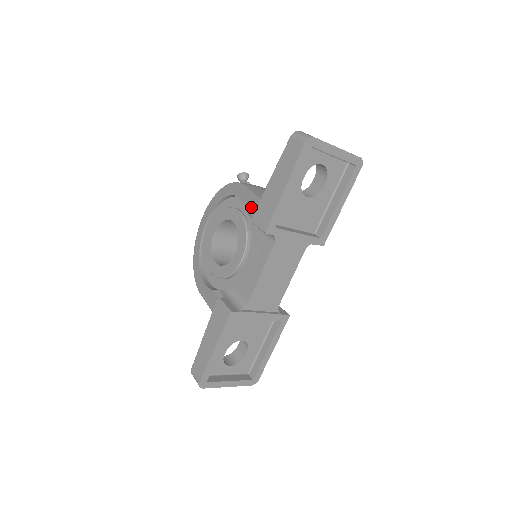
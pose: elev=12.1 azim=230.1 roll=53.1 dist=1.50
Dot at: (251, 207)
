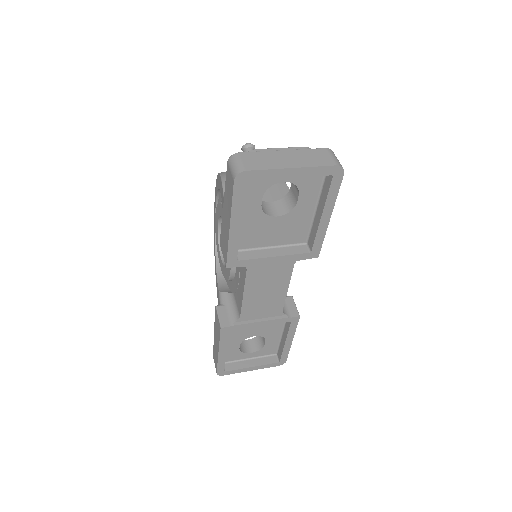
Dot at: occluded
